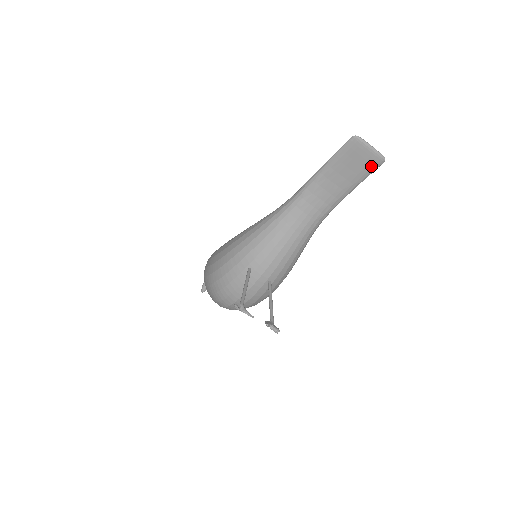
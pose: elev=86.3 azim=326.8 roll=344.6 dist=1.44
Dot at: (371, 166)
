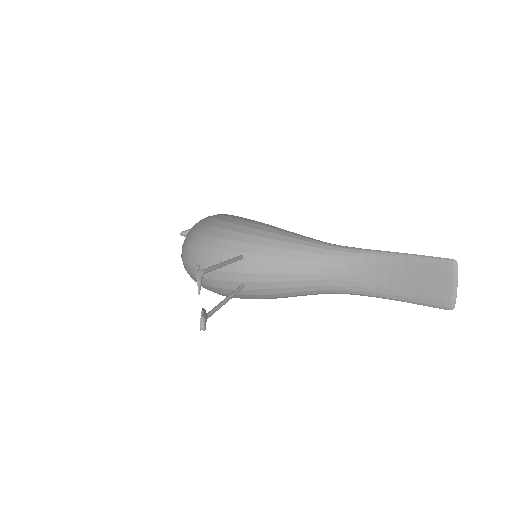
Dot at: (436, 300)
